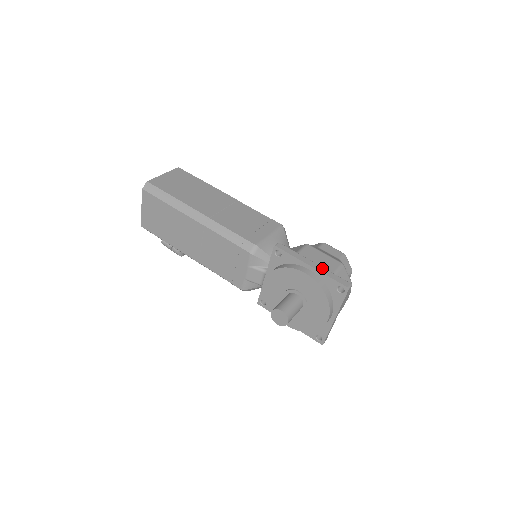
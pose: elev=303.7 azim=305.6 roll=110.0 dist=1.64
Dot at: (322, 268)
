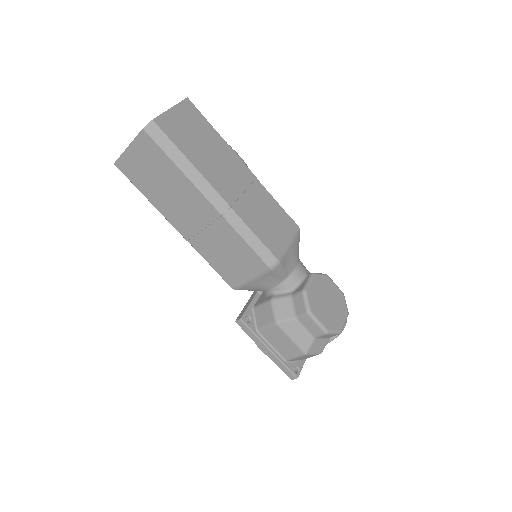
Dot at: (274, 357)
